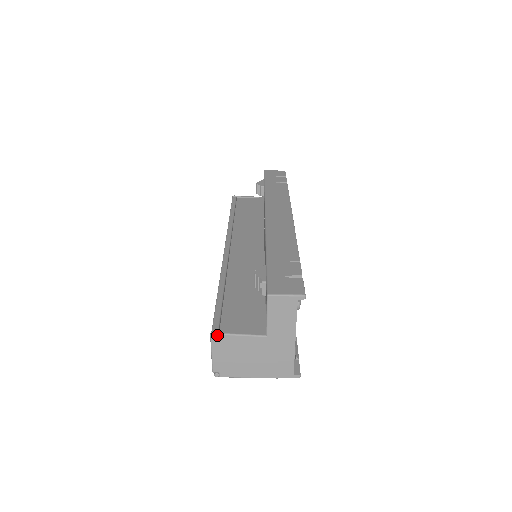
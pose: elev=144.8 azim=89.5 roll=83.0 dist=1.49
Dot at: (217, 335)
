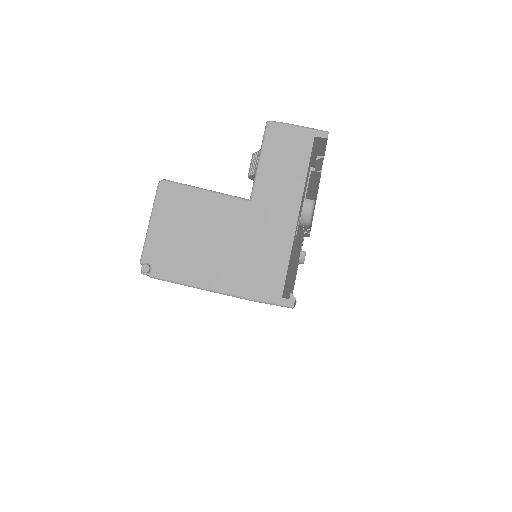
Dot at: (169, 183)
